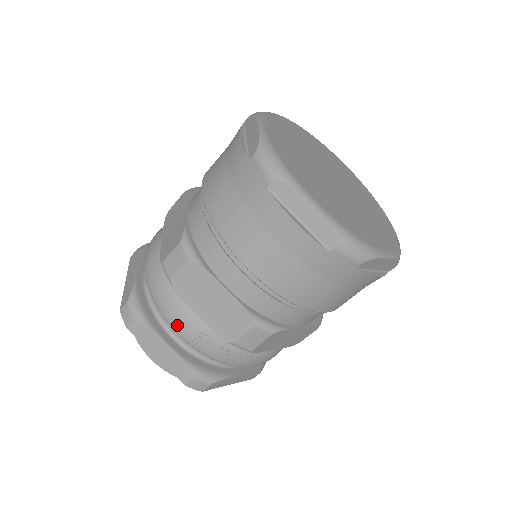
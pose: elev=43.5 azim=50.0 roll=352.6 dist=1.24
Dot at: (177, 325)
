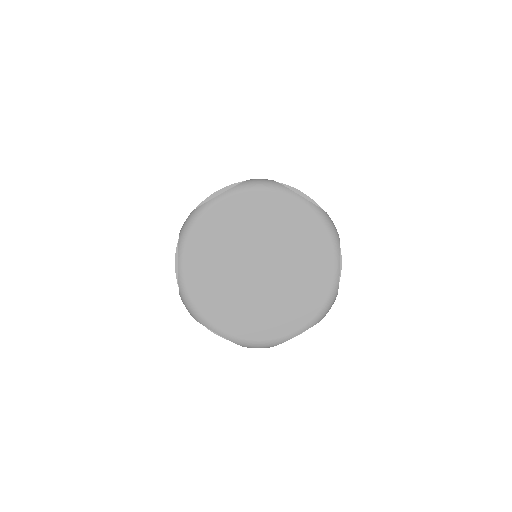
Dot at: occluded
